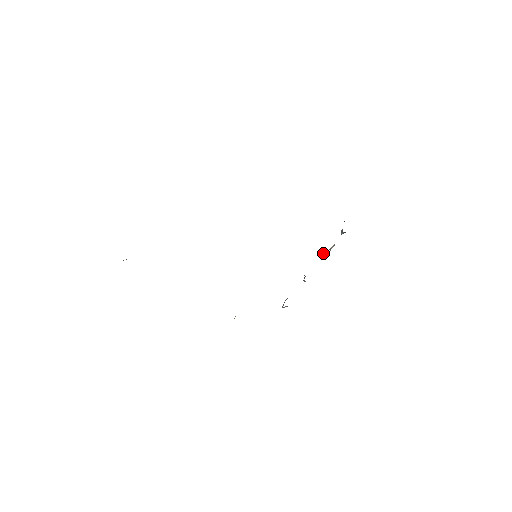
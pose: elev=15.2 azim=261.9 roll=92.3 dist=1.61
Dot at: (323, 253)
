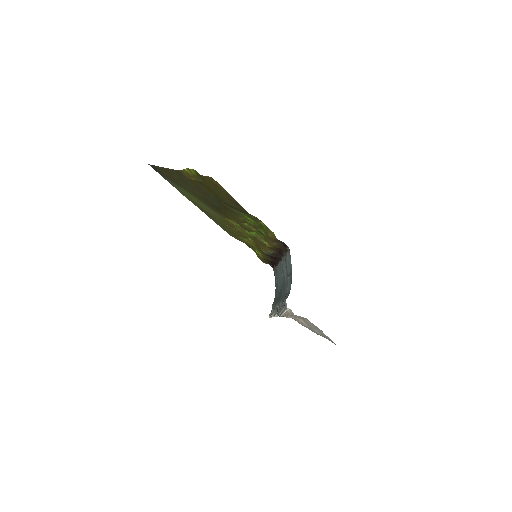
Dot at: occluded
